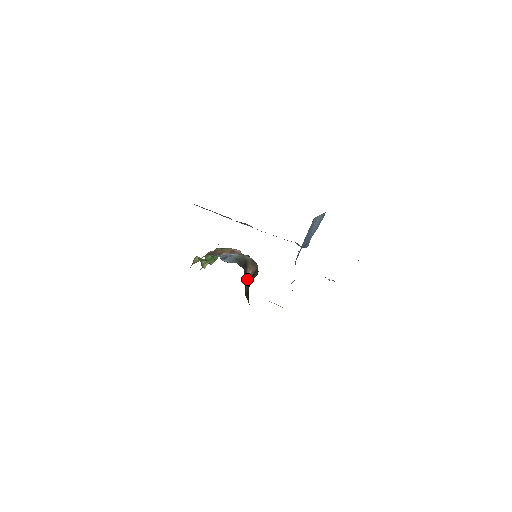
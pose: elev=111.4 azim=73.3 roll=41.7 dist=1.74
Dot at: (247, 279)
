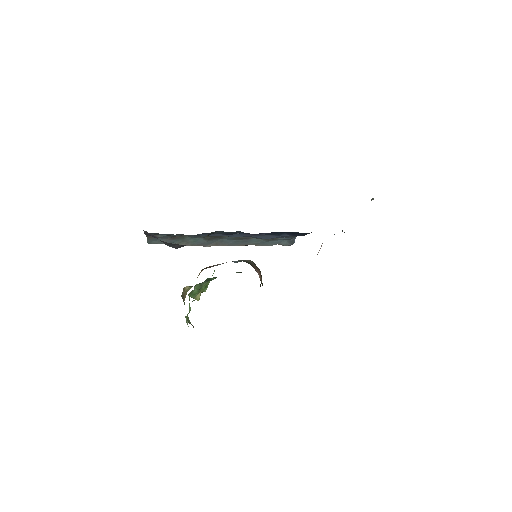
Dot at: occluded
